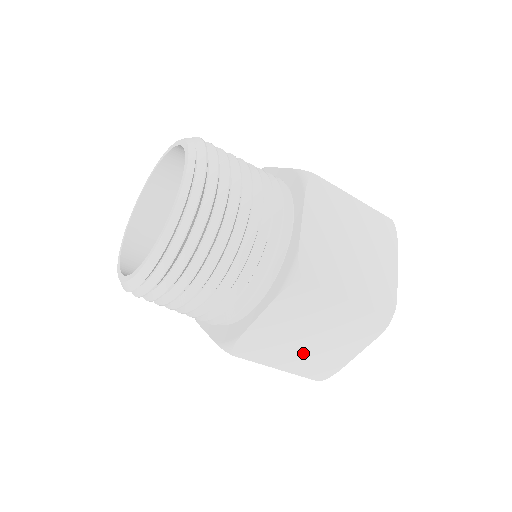
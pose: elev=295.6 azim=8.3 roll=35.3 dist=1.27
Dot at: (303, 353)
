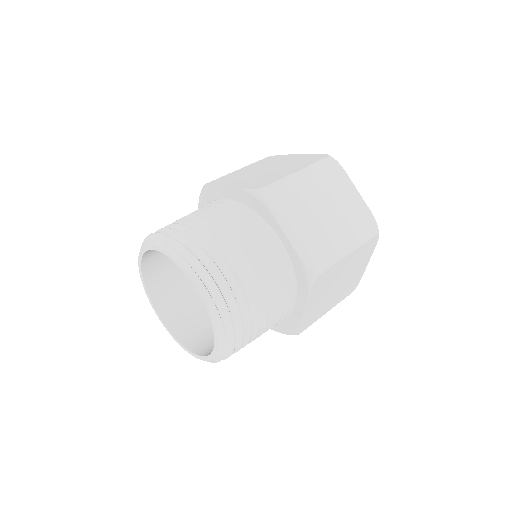
Dot at: (337, 294)
